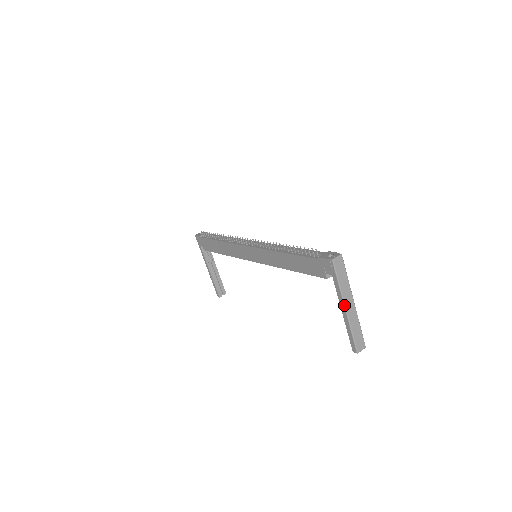
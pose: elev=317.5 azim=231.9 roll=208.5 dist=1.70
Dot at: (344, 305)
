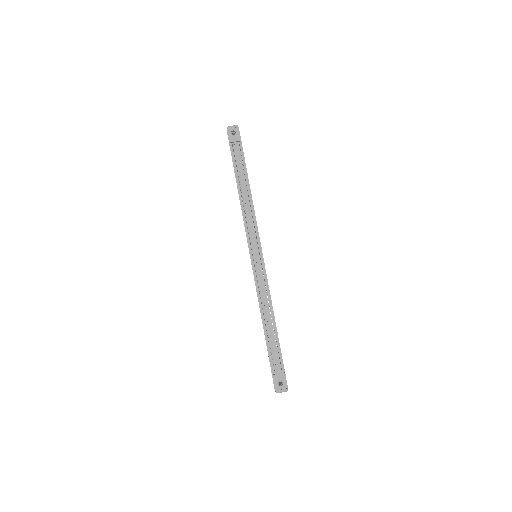
Dot at: occluded
